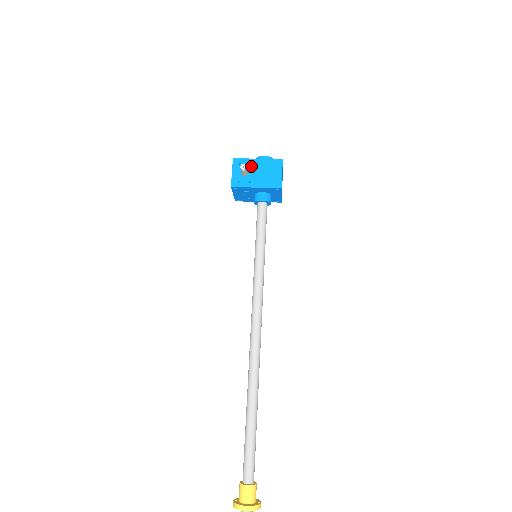
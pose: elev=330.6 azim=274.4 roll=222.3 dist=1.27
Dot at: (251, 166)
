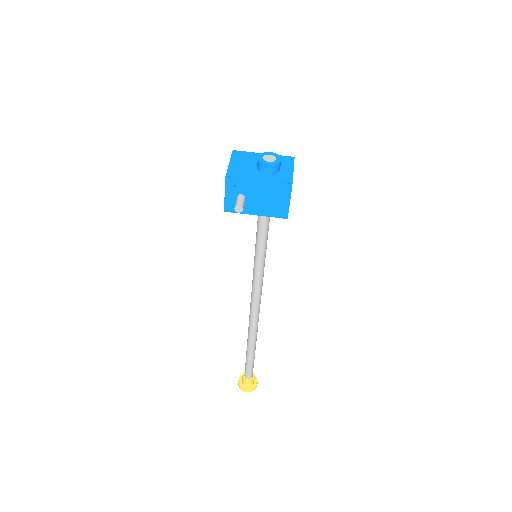
Dot at: (249, 191)
